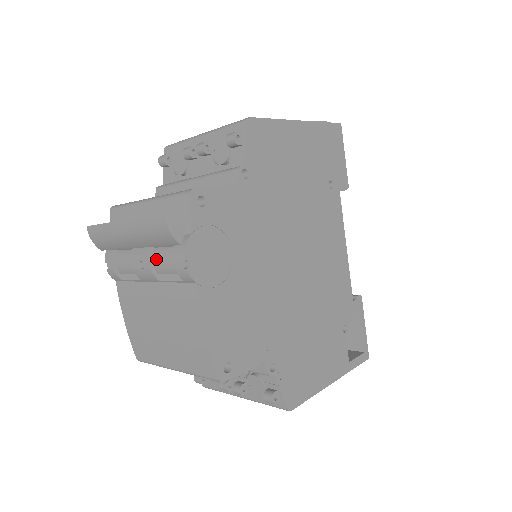
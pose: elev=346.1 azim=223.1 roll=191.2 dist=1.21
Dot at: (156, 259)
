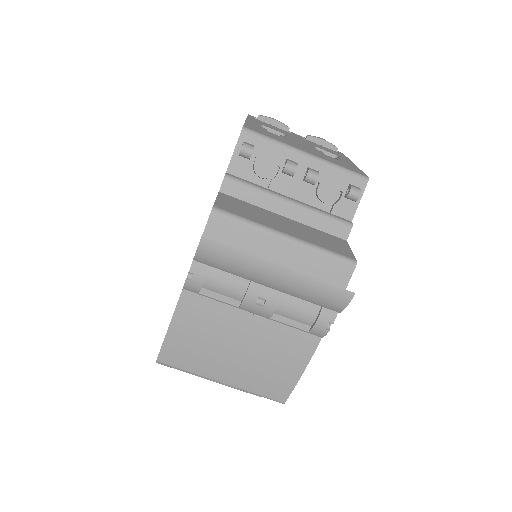
Dot at: (285, 304)
